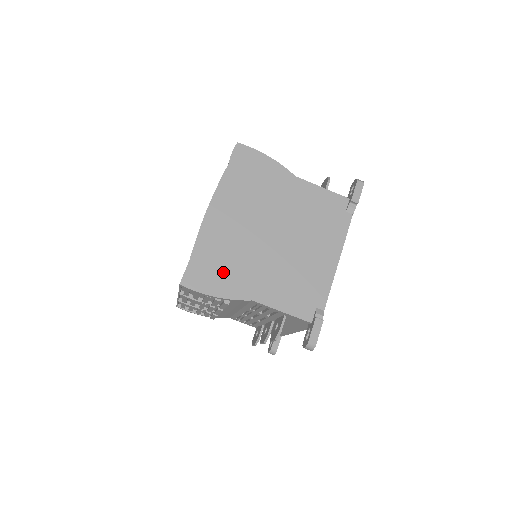
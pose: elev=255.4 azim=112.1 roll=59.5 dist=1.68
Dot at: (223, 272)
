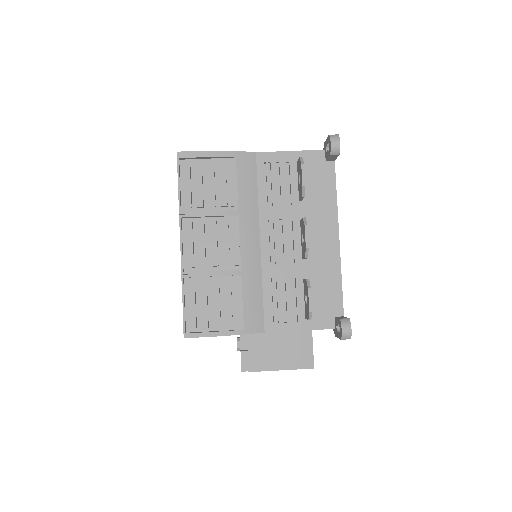
Dot at: occluded
